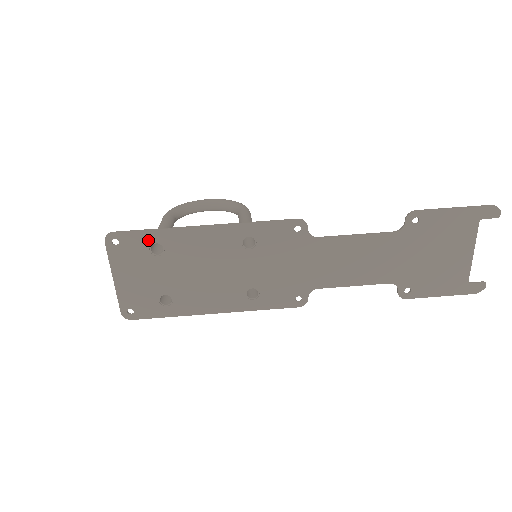
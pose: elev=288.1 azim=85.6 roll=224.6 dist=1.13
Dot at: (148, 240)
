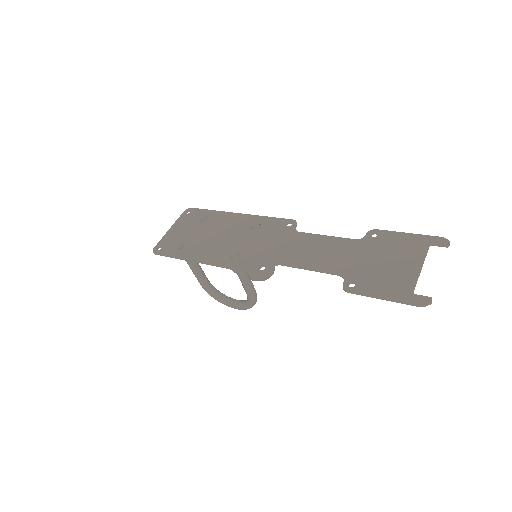
Dot at: (205, 214)
